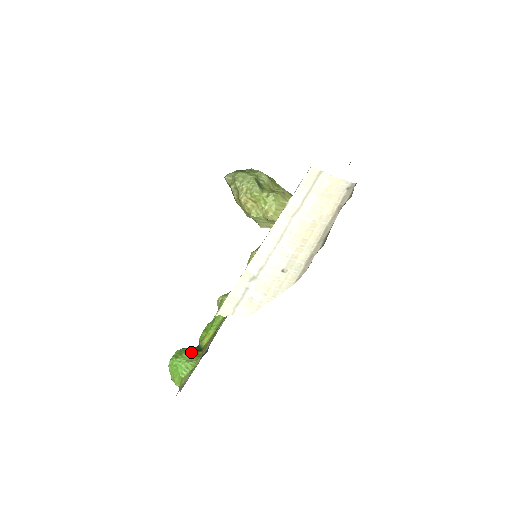
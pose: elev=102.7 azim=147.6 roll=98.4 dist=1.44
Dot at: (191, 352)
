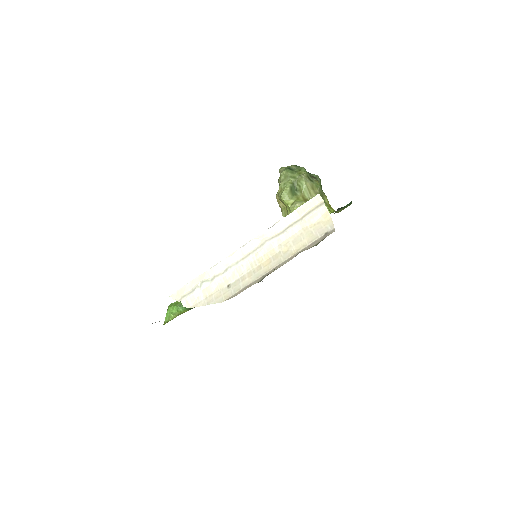
Dot at: (180, 307)
